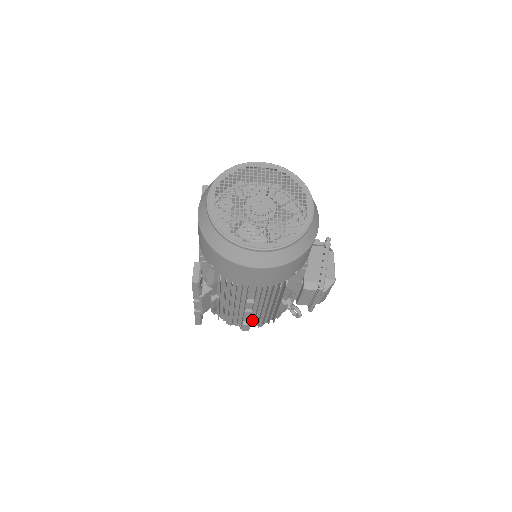
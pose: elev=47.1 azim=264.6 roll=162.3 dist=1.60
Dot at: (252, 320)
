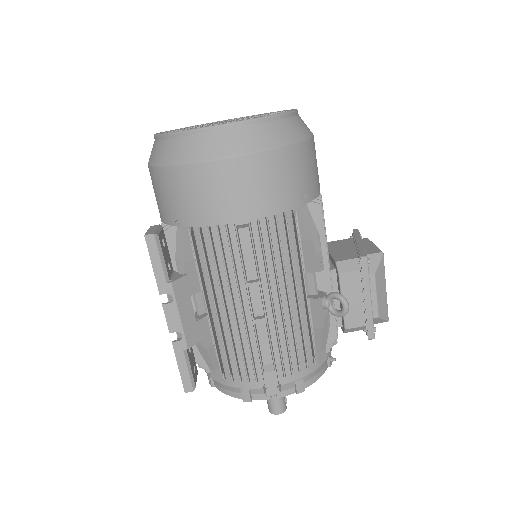
Dot at: (277, 360)
